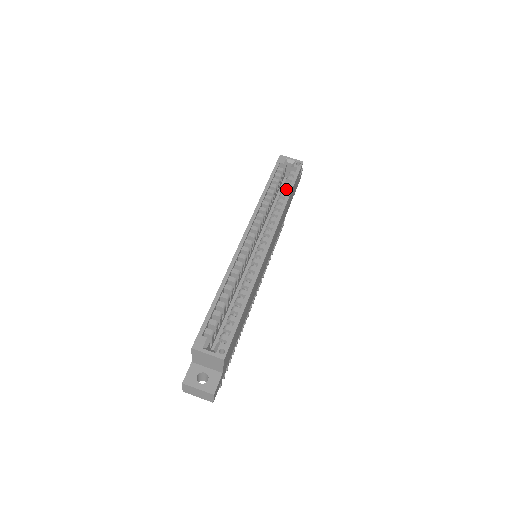
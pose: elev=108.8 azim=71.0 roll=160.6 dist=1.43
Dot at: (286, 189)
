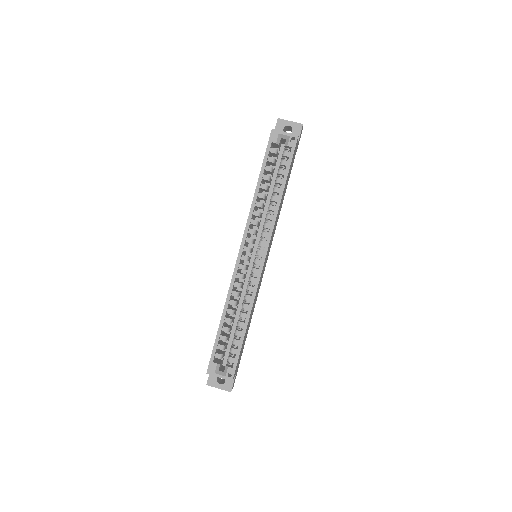
Dot at: (280, 181)
